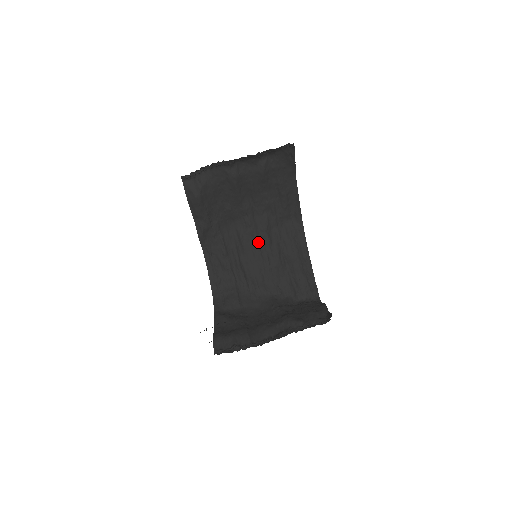
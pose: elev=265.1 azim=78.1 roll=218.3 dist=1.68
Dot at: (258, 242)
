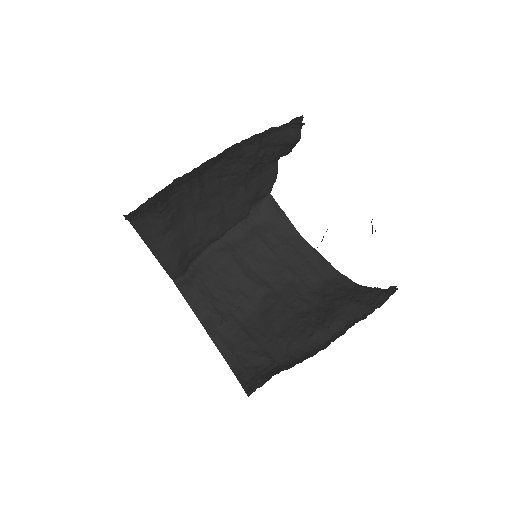
Dot at: (290, 309)
